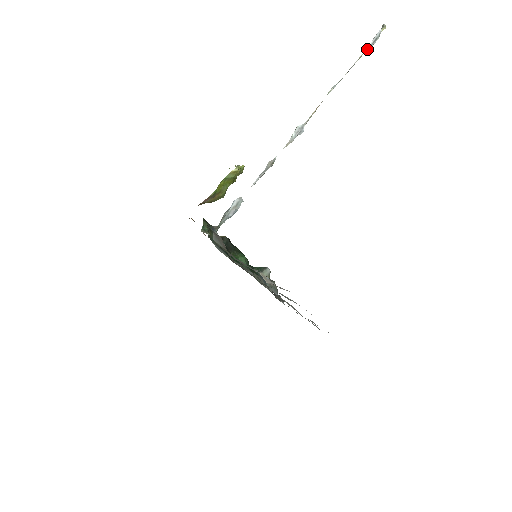
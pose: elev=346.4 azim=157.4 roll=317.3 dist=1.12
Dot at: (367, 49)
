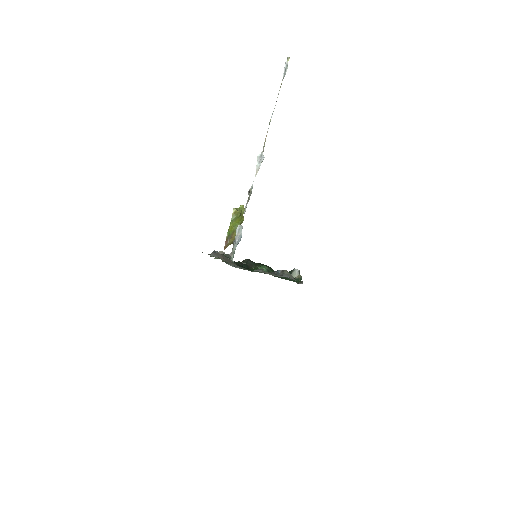
Dot at: occluded
